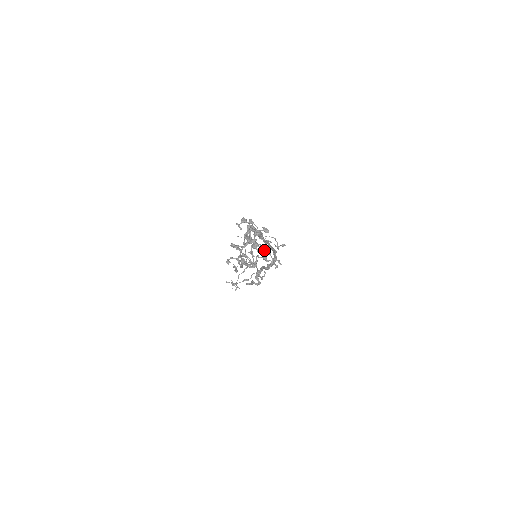
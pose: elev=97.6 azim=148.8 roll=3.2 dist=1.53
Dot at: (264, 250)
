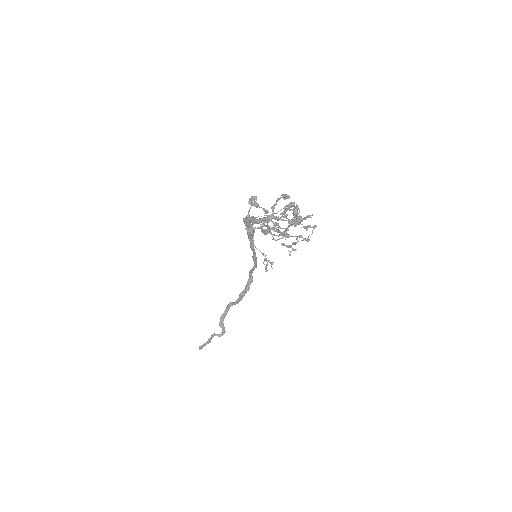
Dot at: (288, 221)
